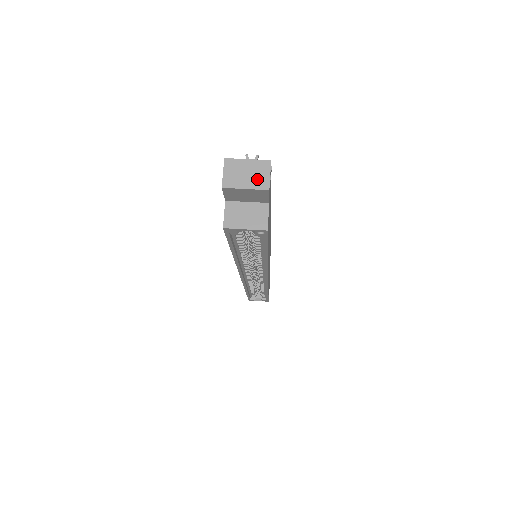
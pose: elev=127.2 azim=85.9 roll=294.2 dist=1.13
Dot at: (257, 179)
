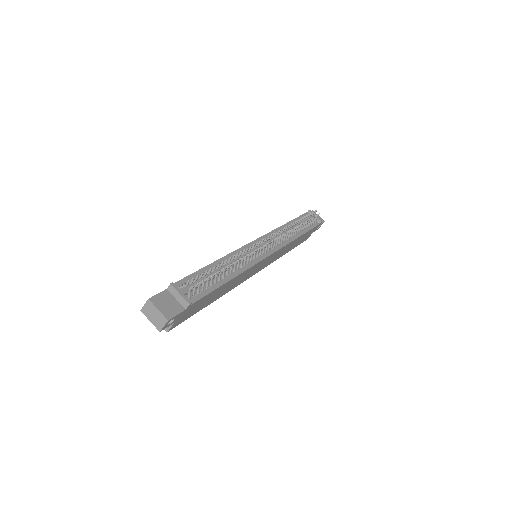
Dot at: (157, 322)
